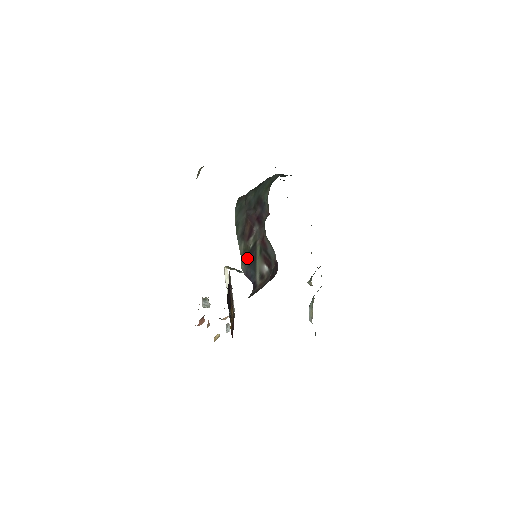
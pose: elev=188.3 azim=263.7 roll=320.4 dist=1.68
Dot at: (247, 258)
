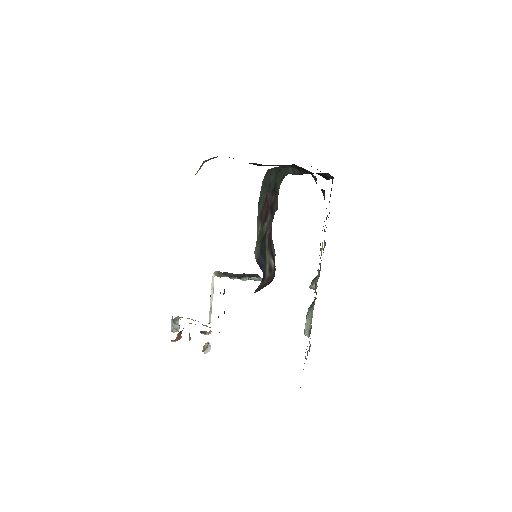
Dot at: (260, 244)
